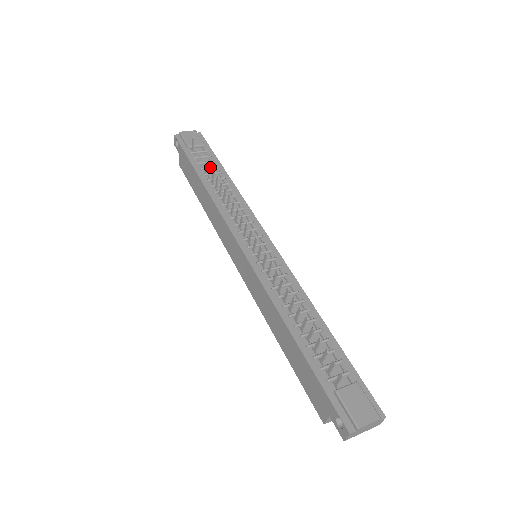
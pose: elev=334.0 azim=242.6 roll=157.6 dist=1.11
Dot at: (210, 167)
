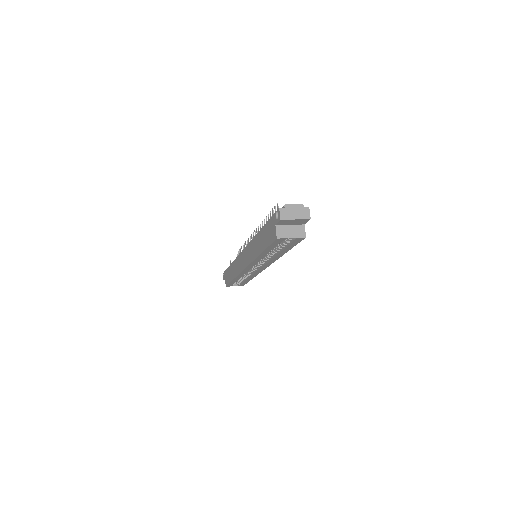
Dot at: occluded
